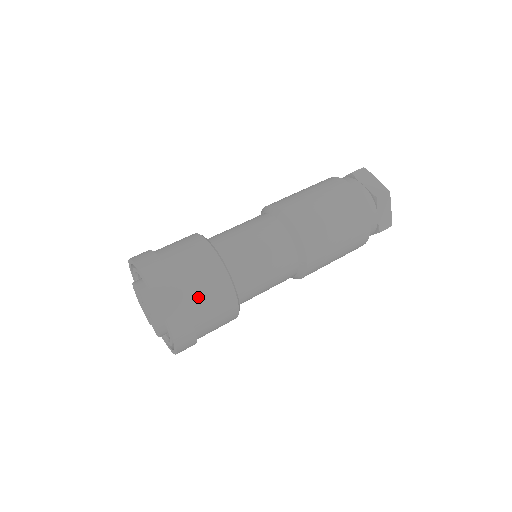
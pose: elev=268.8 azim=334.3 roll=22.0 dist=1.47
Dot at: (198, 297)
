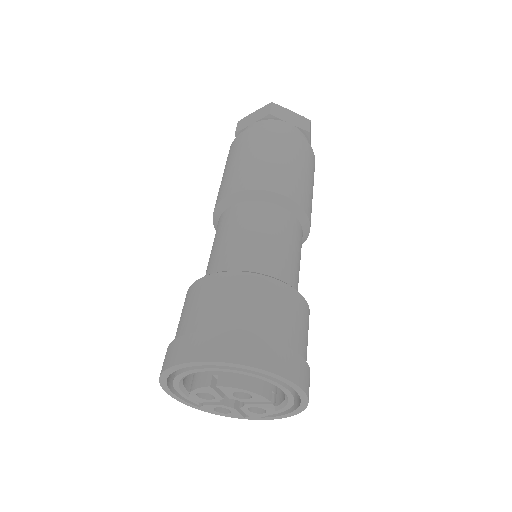
Dot at: occluded
